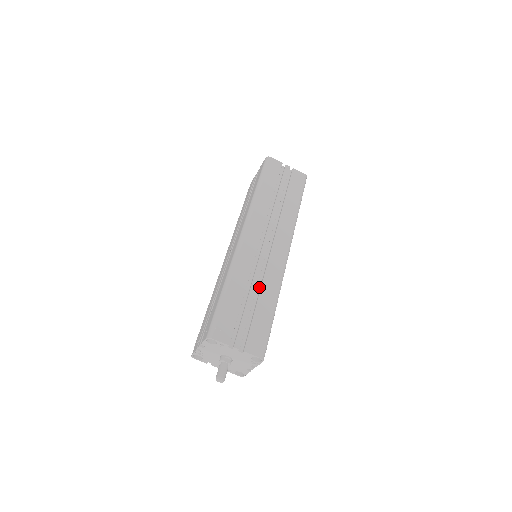
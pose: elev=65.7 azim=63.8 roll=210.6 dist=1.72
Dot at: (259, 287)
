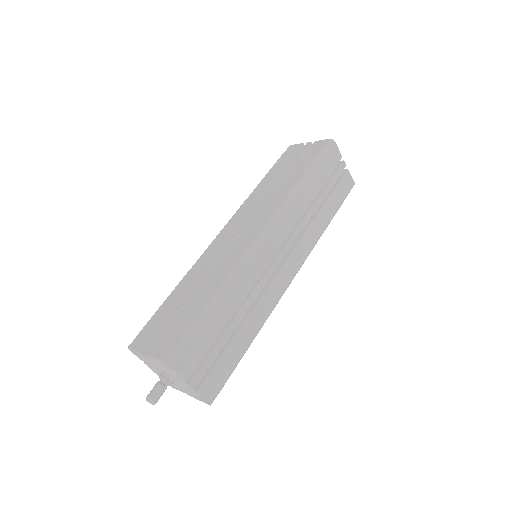
Dot at: occluded
